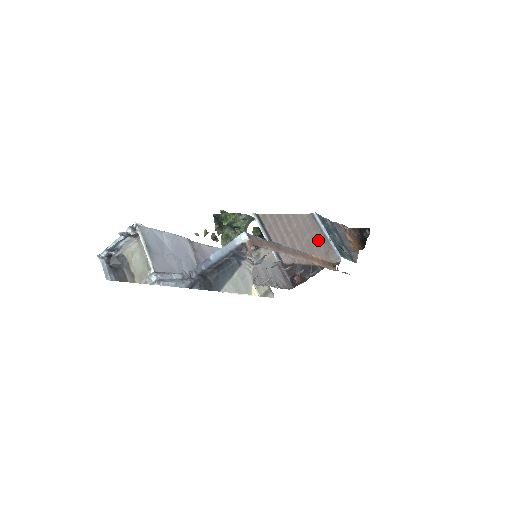
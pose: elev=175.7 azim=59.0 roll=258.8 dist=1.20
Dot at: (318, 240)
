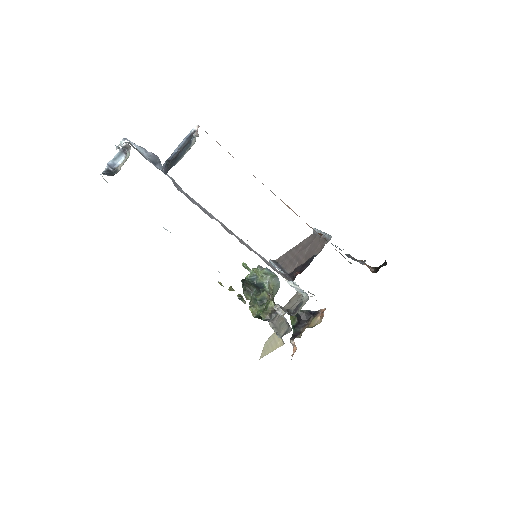
Dot at: (316, 242)
